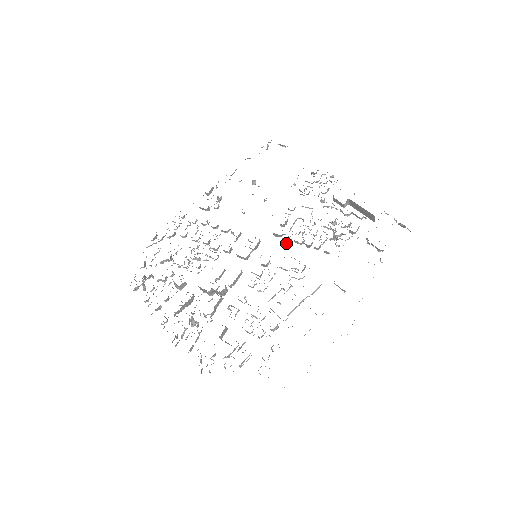
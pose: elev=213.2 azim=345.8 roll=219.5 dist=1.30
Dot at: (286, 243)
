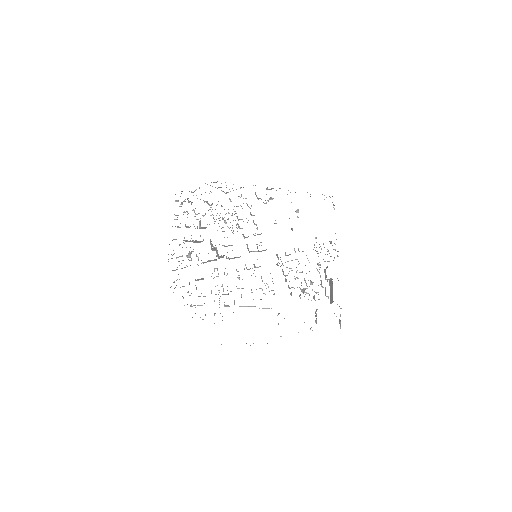
Dot at: occluded
